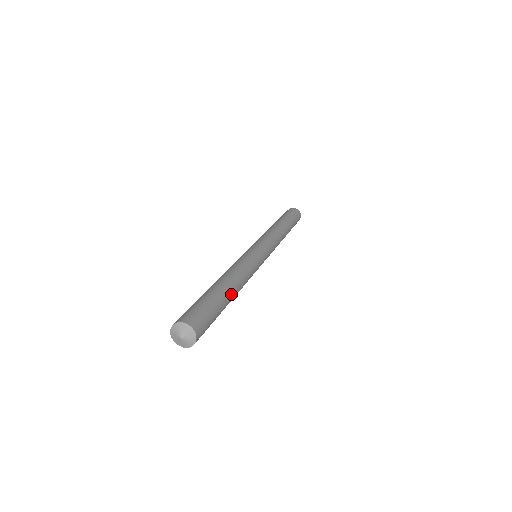
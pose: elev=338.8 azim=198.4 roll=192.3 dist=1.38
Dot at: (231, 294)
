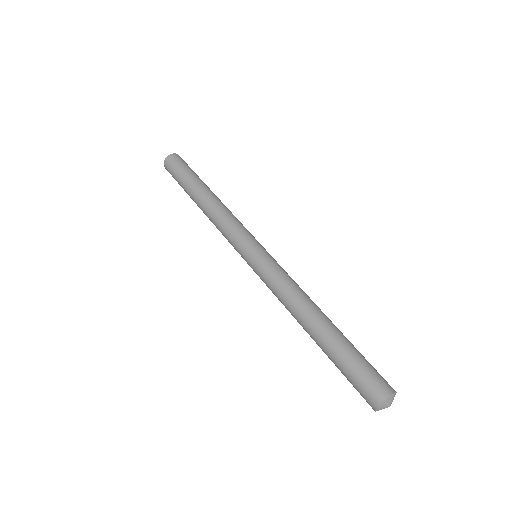
Dot at: occluded
